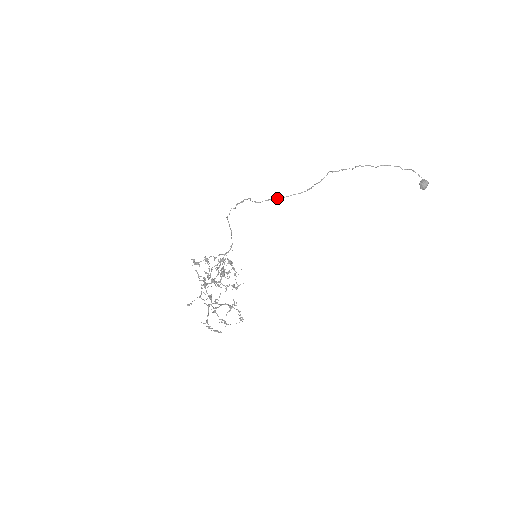
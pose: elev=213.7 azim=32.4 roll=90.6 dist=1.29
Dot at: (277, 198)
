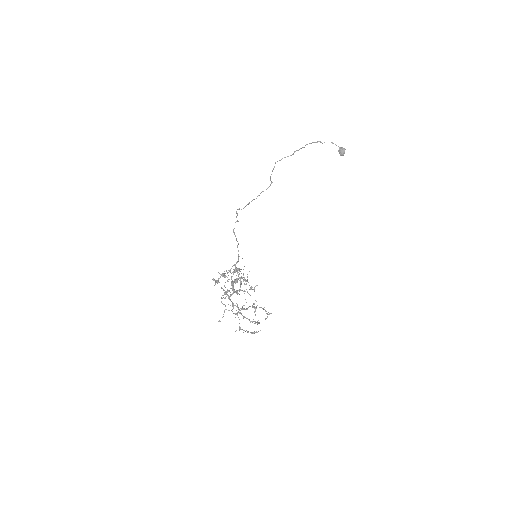
Dot at: occluded
